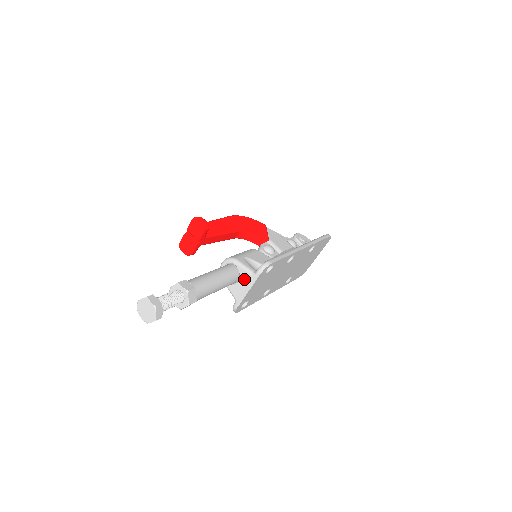
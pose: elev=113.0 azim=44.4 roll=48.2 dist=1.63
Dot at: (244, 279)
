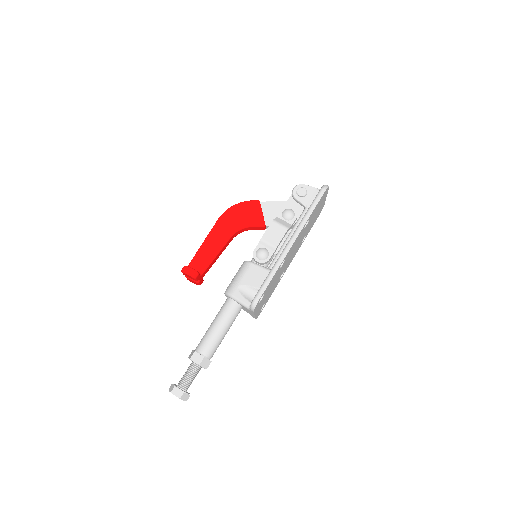
Dot at: (246, 309)
